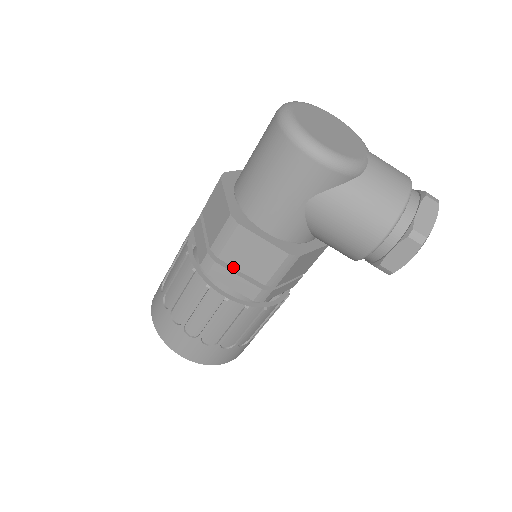
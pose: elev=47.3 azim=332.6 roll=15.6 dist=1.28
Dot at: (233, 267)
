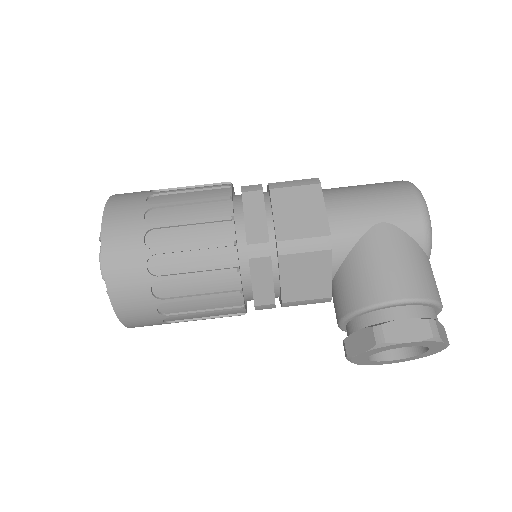
Dot at: (266, 211)
